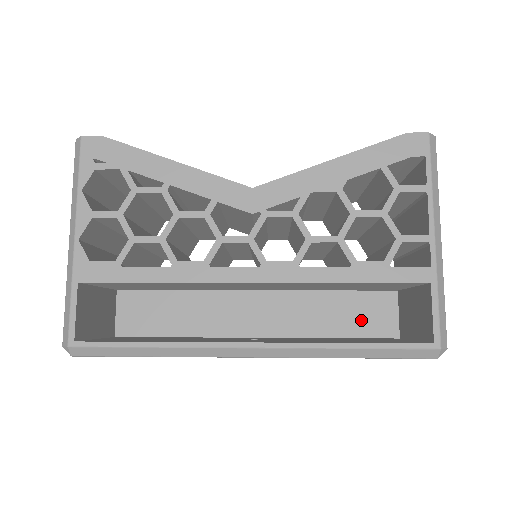
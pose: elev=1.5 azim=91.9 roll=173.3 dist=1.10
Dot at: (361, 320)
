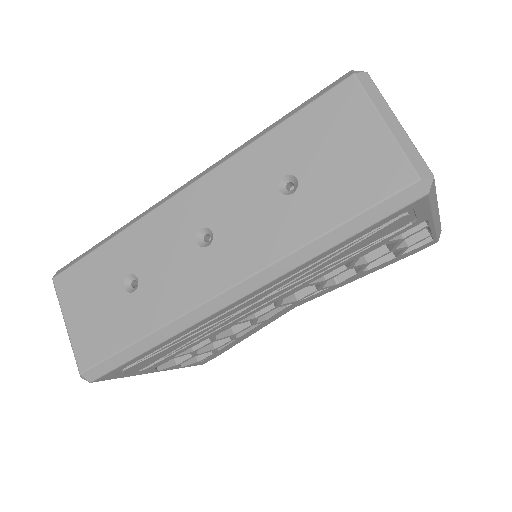
Dot at: occluded
